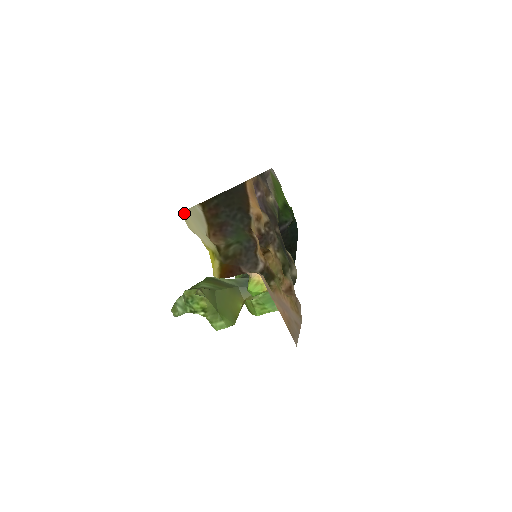
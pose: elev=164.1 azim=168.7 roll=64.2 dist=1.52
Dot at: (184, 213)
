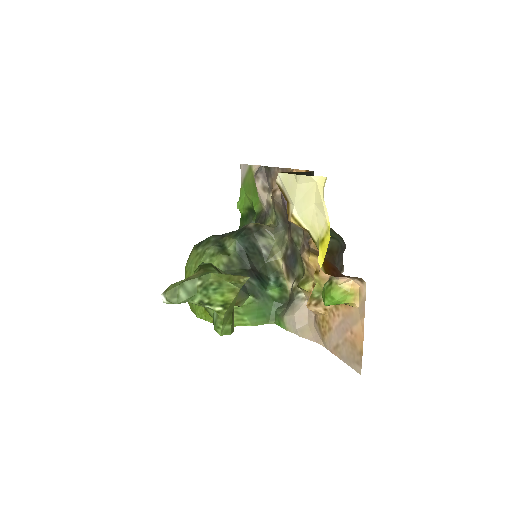
Dot at: (325, 179)
